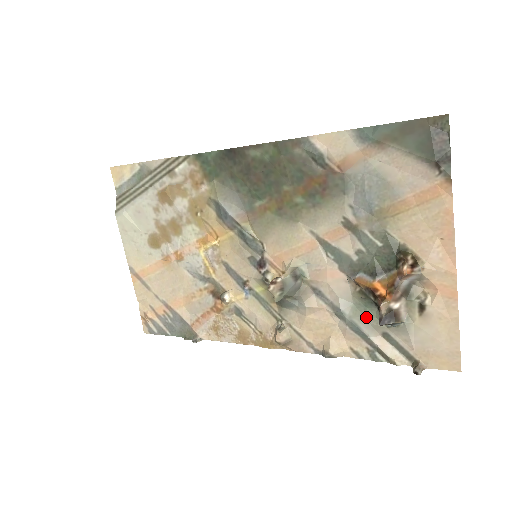
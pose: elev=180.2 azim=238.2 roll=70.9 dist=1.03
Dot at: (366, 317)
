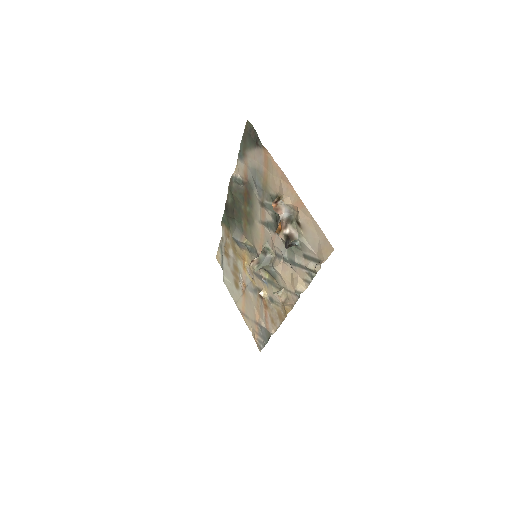
Dot at: (293, 252)
